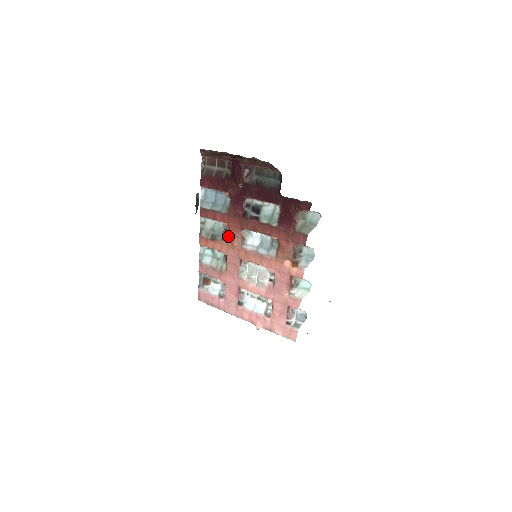
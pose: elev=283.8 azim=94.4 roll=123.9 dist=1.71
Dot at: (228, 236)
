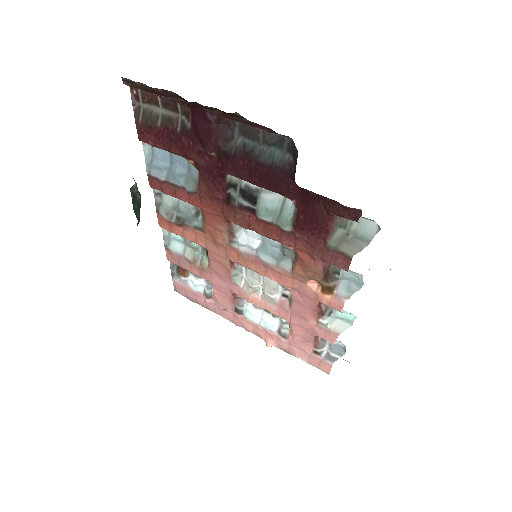
Dot at: (204, 225)
